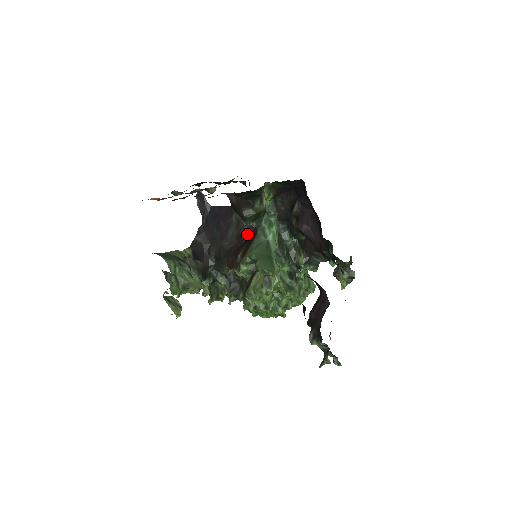
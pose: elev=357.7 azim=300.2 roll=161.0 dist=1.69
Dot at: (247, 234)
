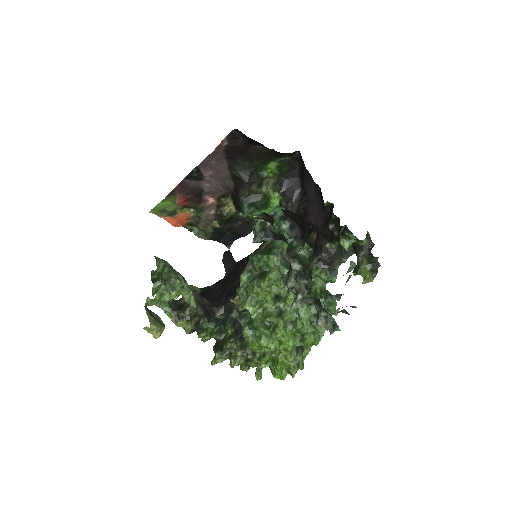
Dot at: occluded
